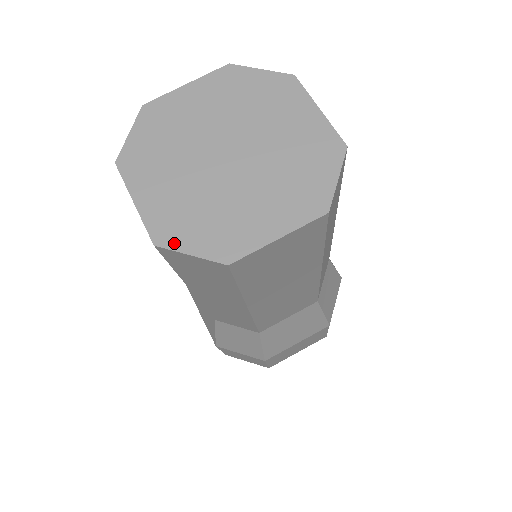
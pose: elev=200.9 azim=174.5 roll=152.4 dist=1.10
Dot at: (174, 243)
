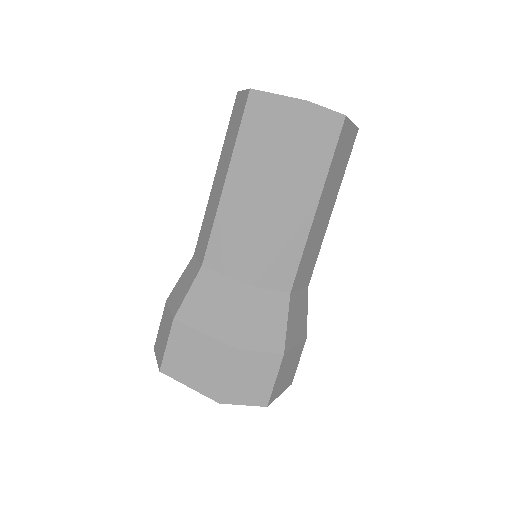
Dot at: occluded
